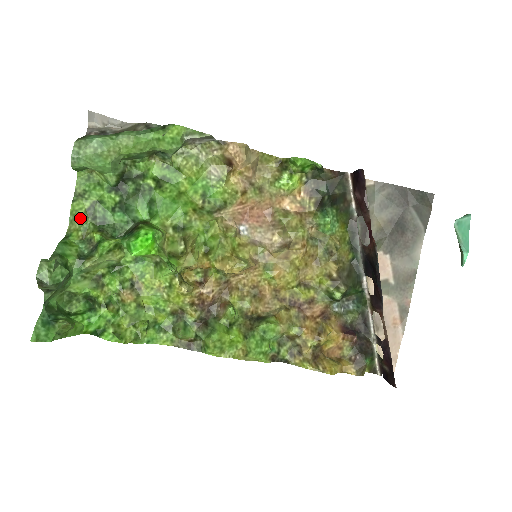
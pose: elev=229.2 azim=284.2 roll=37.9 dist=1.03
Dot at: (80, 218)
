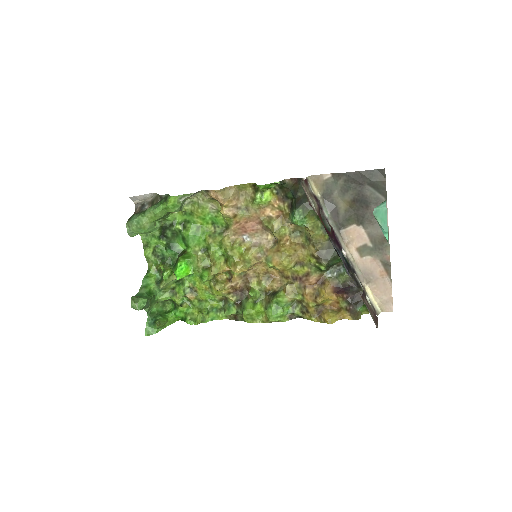
Dot at: (151, 259)
